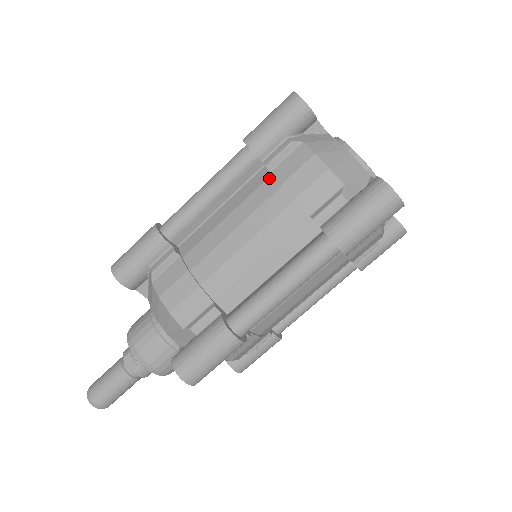
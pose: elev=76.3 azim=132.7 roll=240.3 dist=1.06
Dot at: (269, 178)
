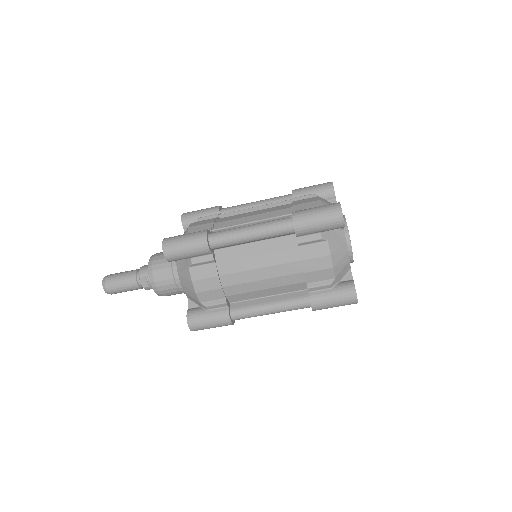
Dot at: (296, 249)
